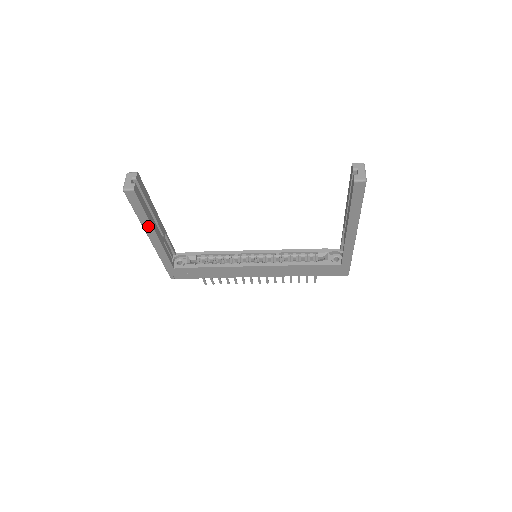
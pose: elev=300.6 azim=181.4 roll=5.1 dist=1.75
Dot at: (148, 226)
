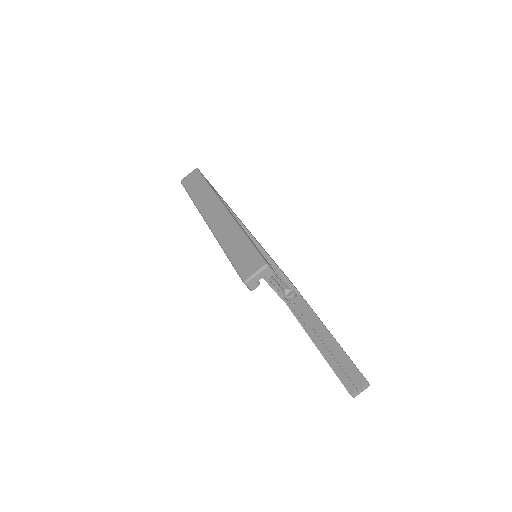
Dot at: occluded
